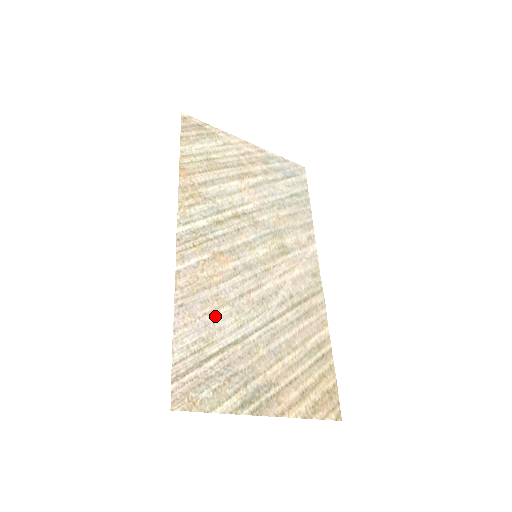
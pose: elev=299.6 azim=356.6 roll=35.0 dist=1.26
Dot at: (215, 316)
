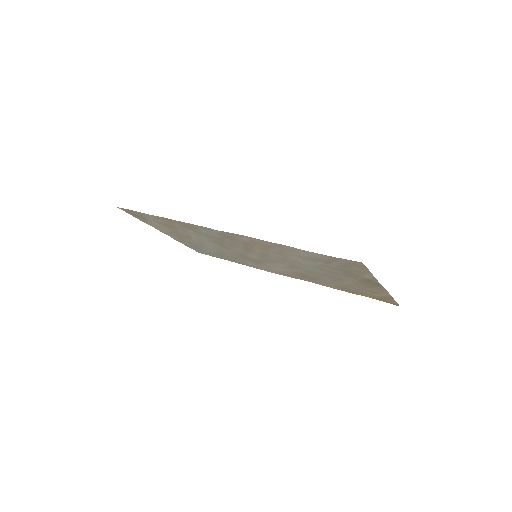
Dot at: (294, 257)
